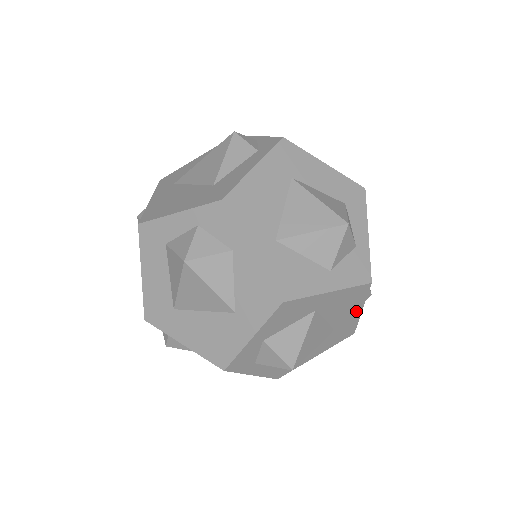
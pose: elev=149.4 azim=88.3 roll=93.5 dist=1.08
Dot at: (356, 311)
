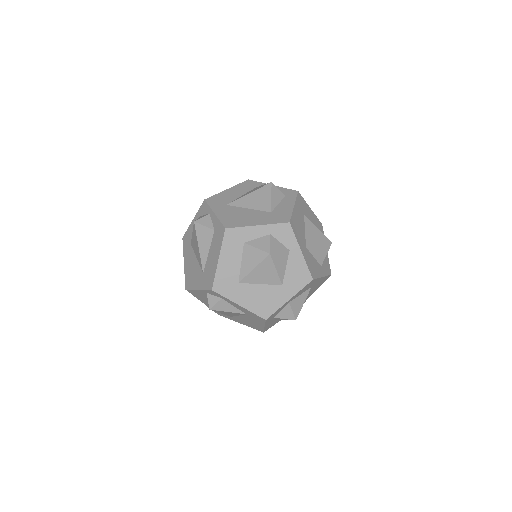
Dot at: occluded
